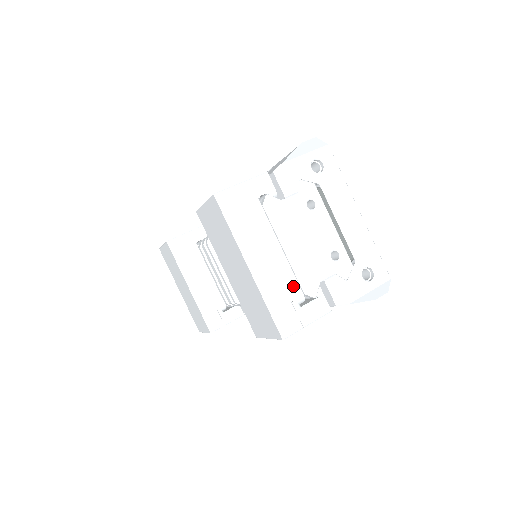
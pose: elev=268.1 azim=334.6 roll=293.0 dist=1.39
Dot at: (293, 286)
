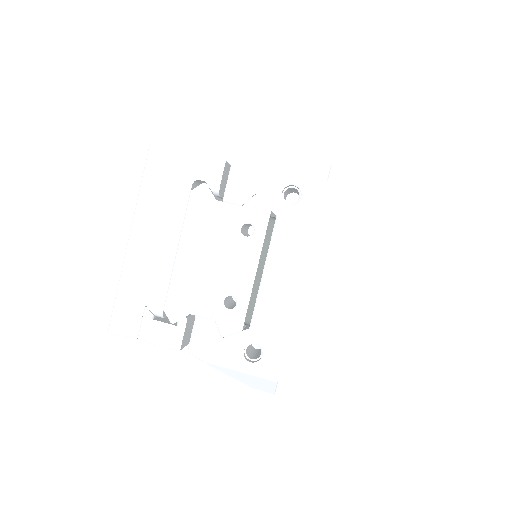
Dot at: (159, 293)
